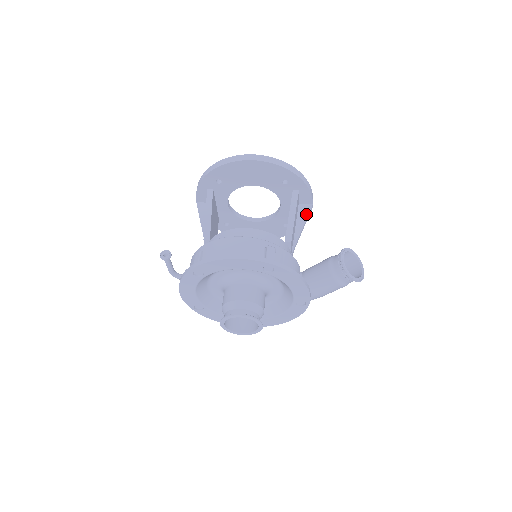
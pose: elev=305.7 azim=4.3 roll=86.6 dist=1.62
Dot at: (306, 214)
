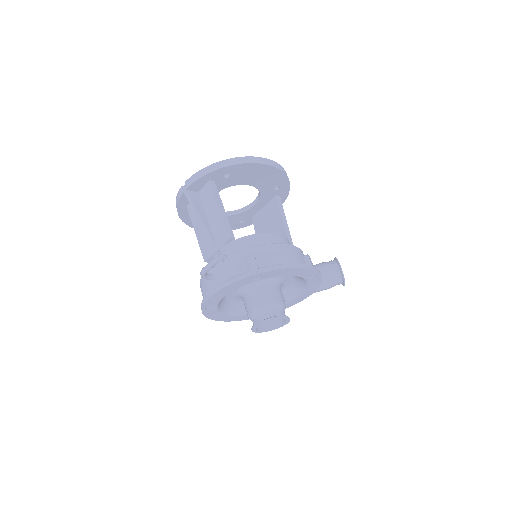
Dot at: occluded
